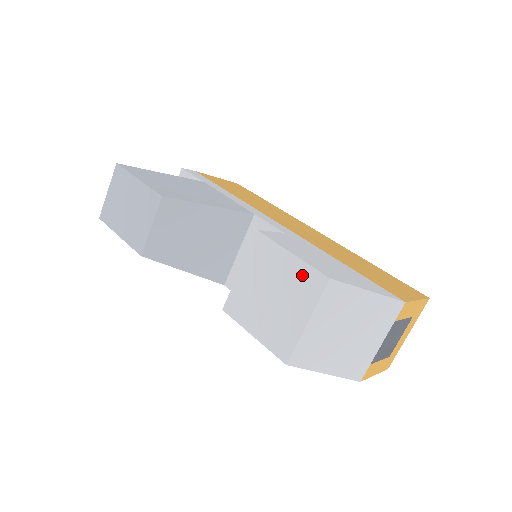
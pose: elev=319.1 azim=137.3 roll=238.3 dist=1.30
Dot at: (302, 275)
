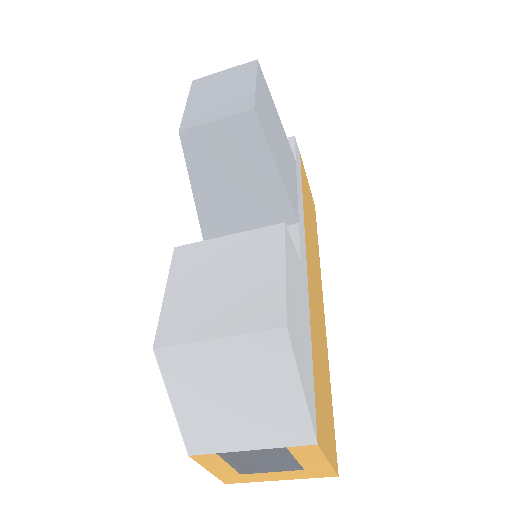
Dot at: (269, 296)
